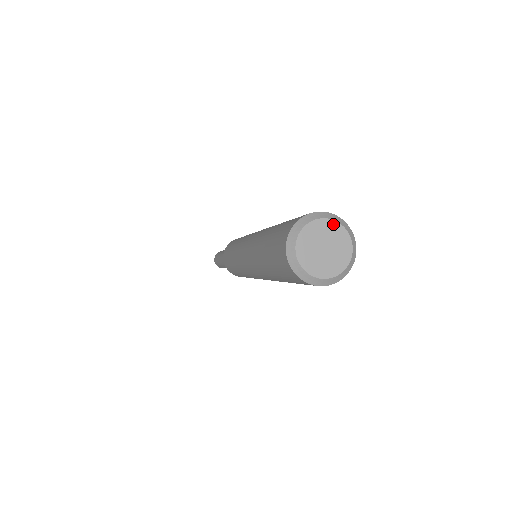
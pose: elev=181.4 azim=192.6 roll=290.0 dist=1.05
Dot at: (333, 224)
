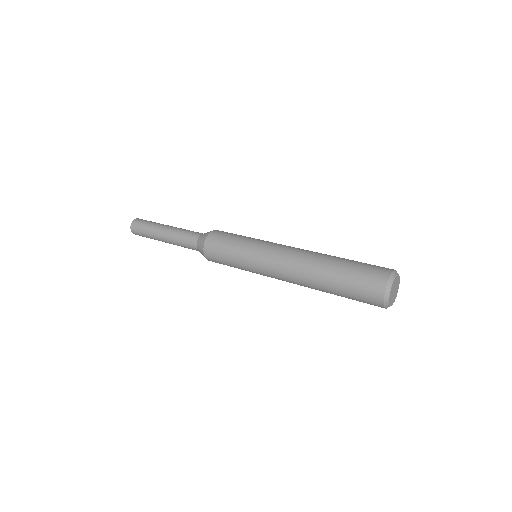
Dot at: (399, 280)
